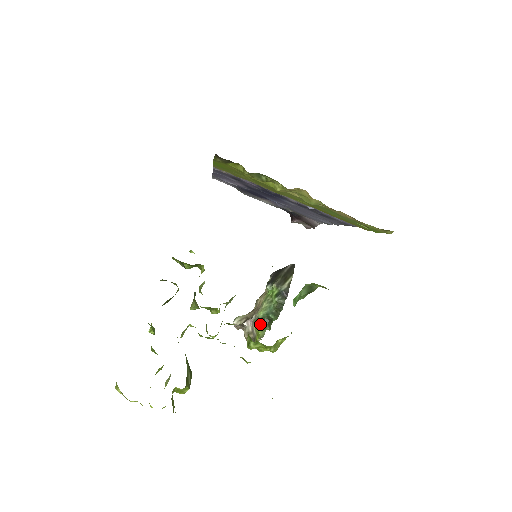
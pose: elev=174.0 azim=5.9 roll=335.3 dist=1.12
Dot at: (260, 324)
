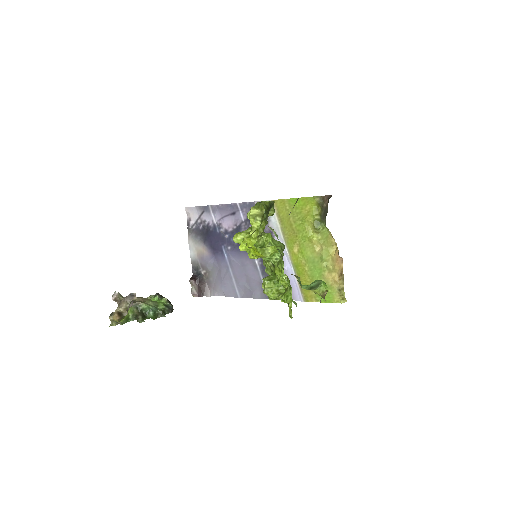
Dot at: (128, 314)
